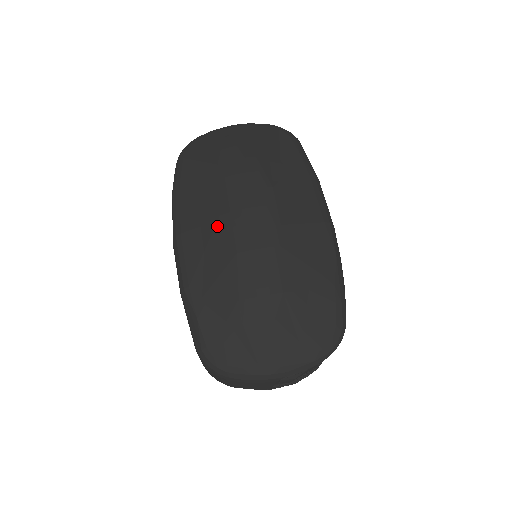
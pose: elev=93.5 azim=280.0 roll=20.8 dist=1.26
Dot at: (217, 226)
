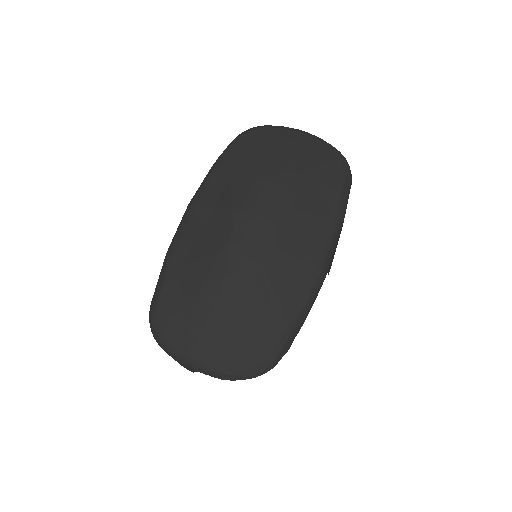
Dot at: (224, 217)
